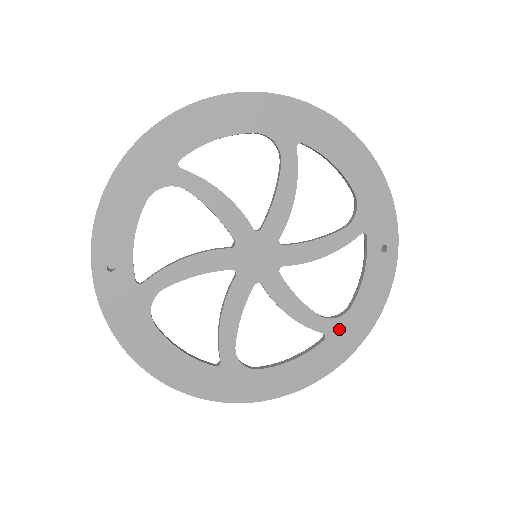
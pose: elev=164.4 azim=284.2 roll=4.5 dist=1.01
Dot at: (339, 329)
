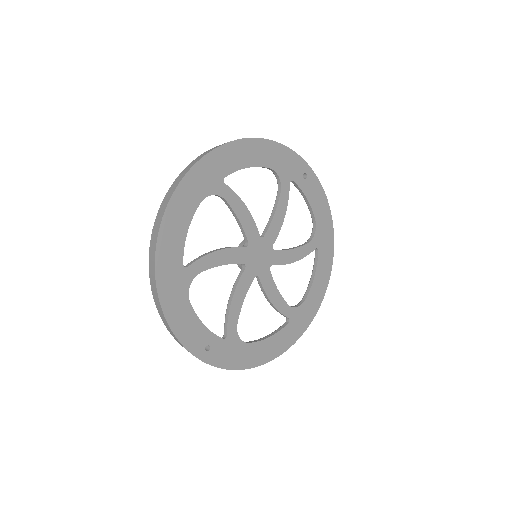
Dot at: (320, 238)
